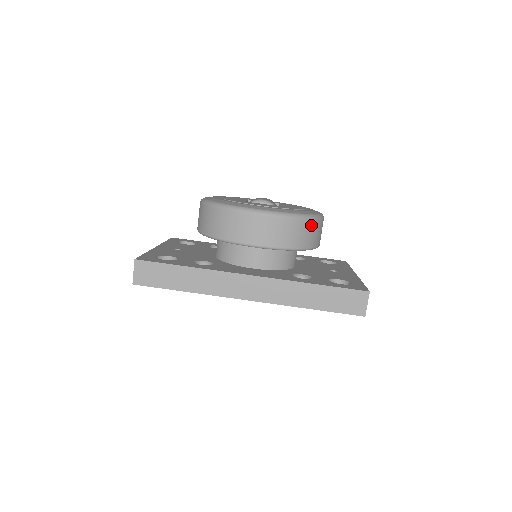
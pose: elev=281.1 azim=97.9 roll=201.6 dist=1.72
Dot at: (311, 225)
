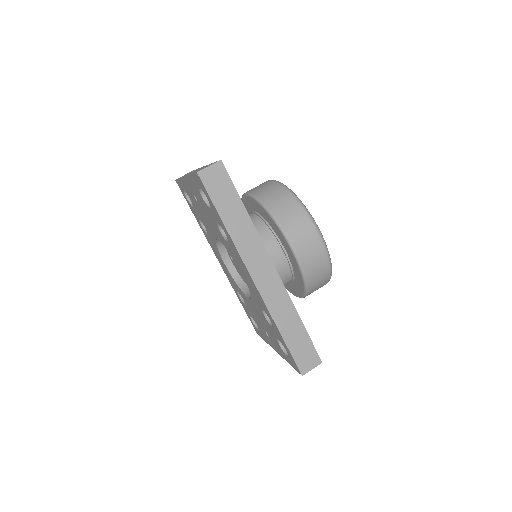
Dot at: (326, 281)
